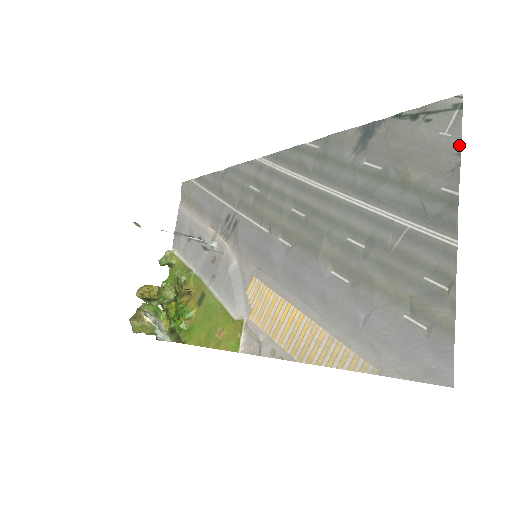
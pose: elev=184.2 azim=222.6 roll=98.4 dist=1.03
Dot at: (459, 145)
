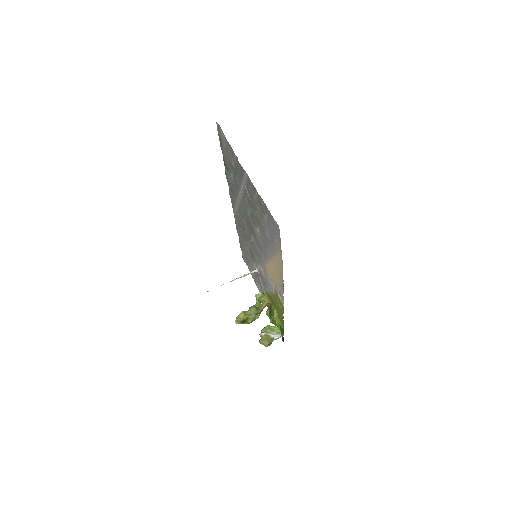
Dot at: (226, 139)
